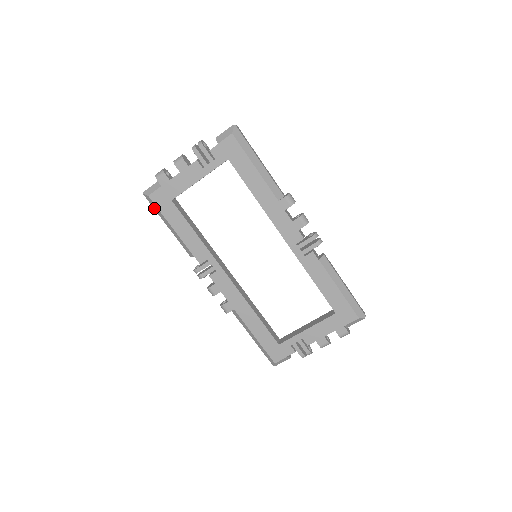
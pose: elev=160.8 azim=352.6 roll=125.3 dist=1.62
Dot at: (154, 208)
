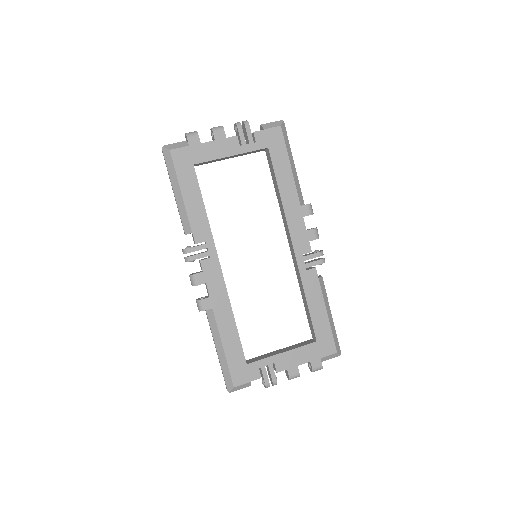
Dot at: (168, 166)
